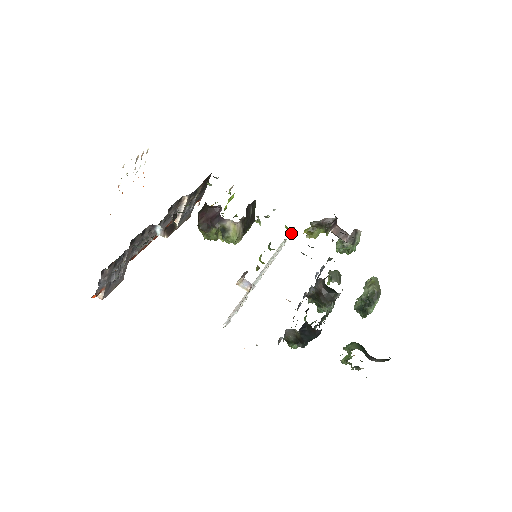
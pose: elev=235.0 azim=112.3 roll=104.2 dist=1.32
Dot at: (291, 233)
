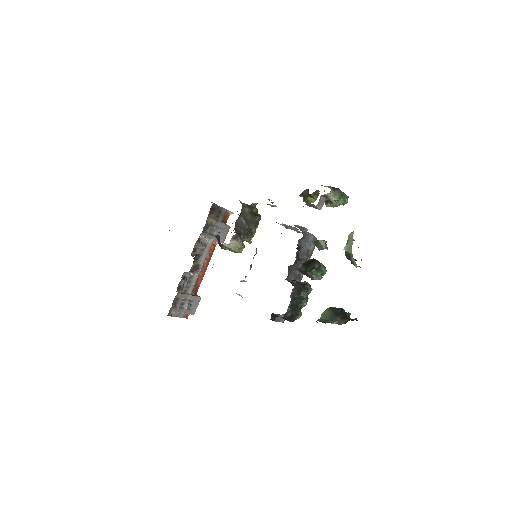
Dot at: occluded
